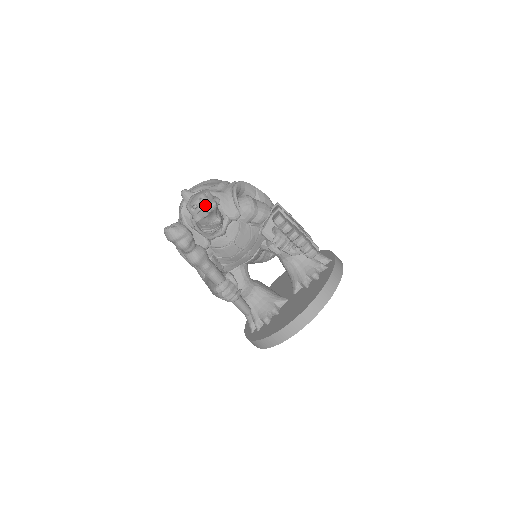
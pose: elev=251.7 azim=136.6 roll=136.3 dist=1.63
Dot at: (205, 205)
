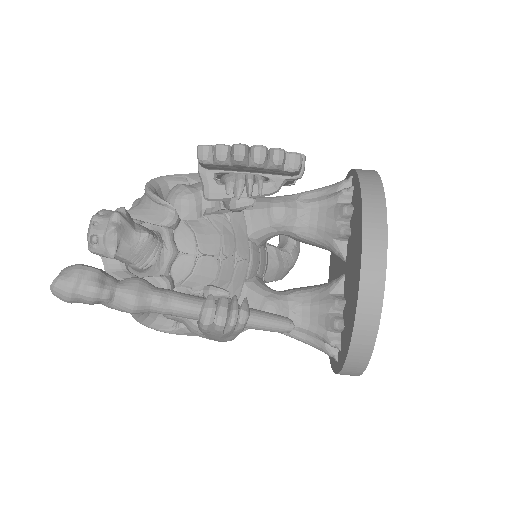
Dot at: (105, 226)
